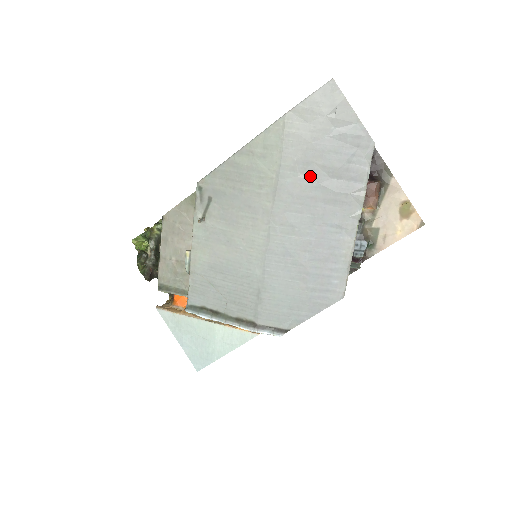
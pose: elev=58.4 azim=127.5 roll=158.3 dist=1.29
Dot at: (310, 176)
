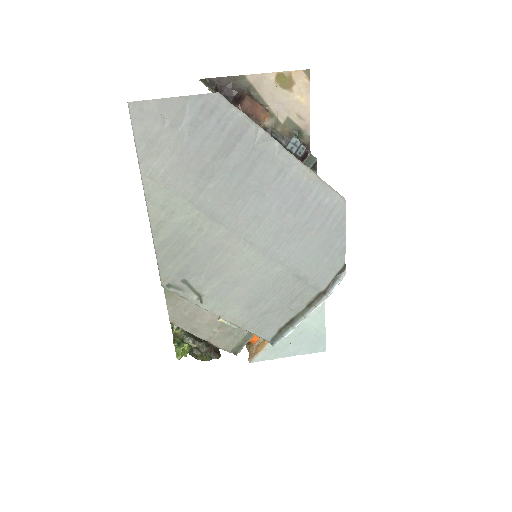
Dot at: (216, 176)
